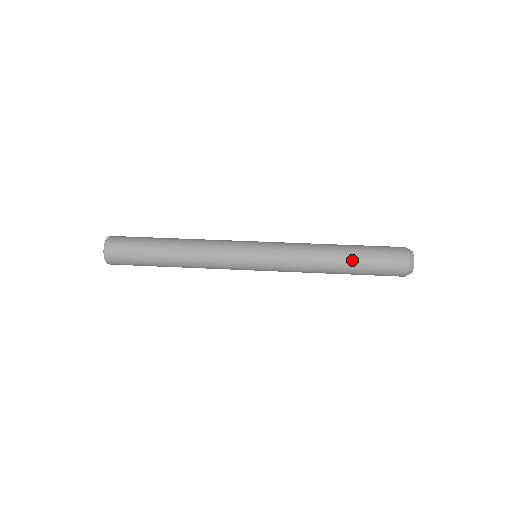
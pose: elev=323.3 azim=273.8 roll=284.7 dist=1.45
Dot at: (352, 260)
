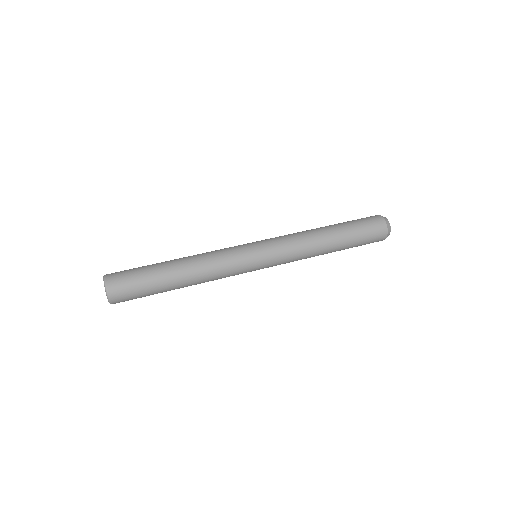
Dot at: (343, 241)
